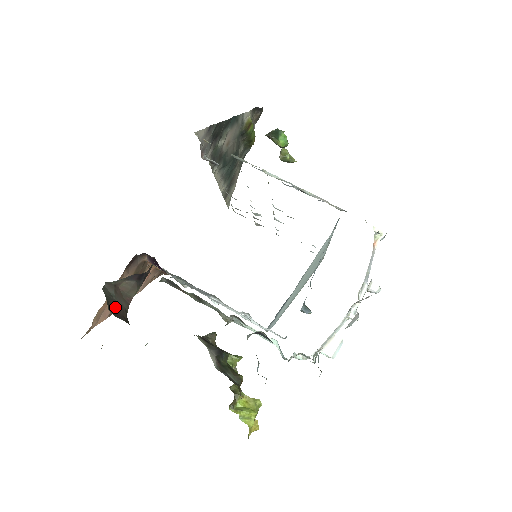
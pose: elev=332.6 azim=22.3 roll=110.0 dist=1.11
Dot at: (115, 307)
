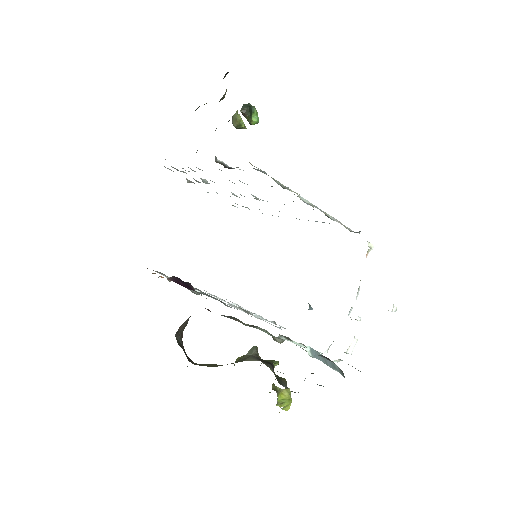
Dot at: (185, 352)
